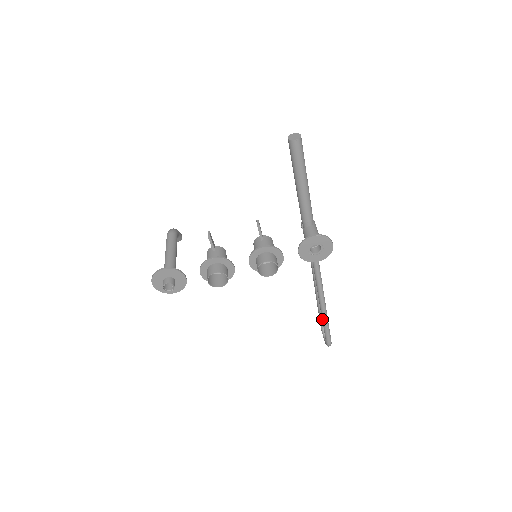
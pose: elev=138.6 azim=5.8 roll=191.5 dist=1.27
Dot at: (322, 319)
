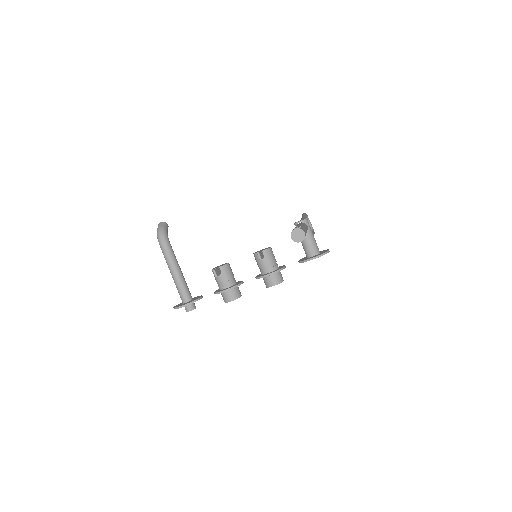
Dot at: occluded
